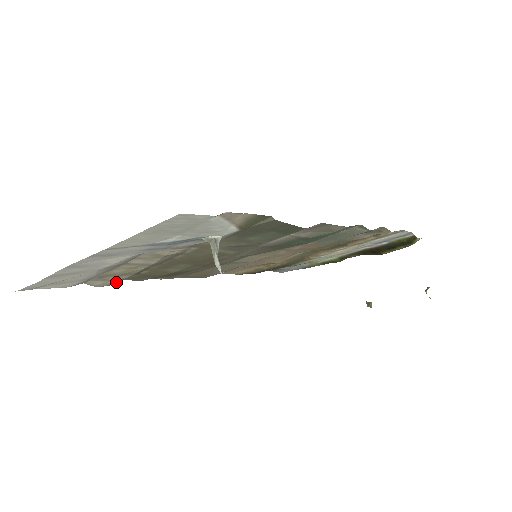
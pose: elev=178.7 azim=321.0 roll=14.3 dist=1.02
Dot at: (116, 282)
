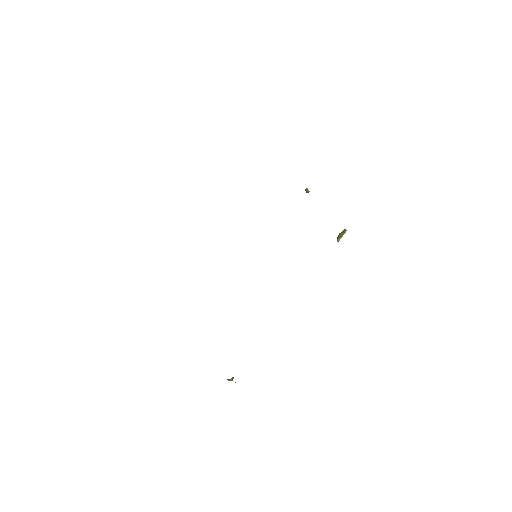
Dot at: occluded
